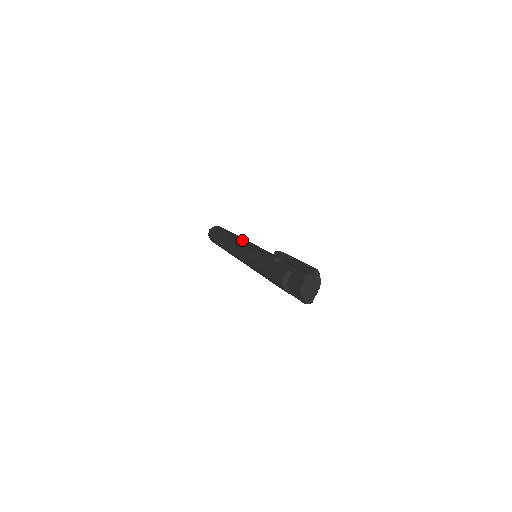
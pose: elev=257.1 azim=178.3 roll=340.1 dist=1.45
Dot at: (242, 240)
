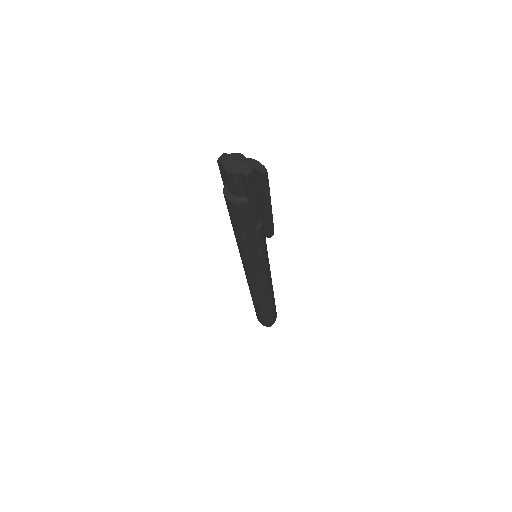
Dot at: occluded
